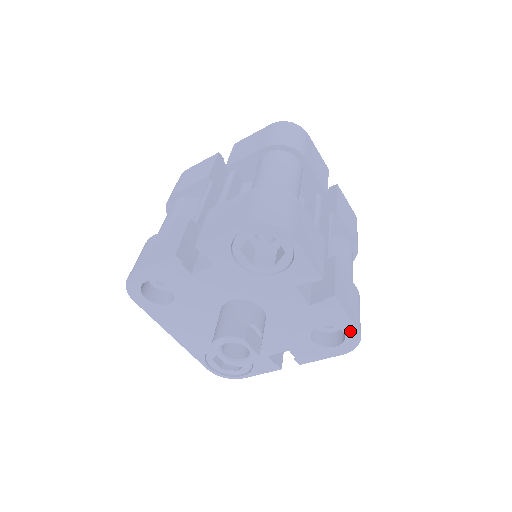
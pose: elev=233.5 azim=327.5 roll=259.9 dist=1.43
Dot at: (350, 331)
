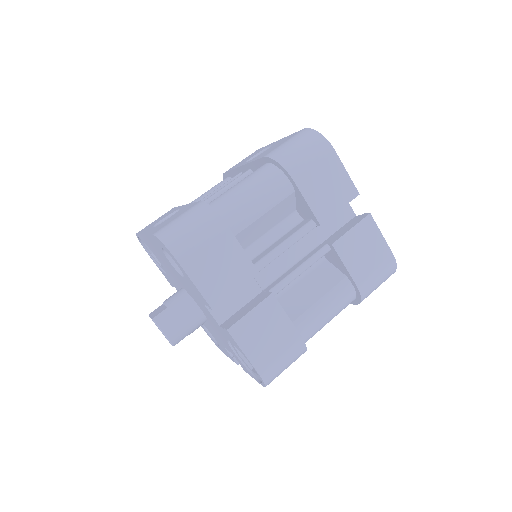
Dot at: (221, 349)
